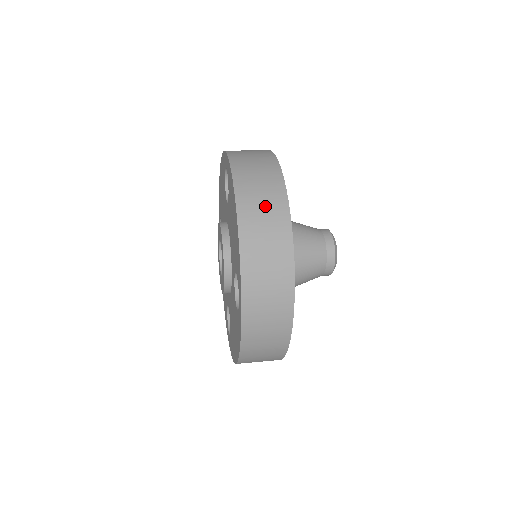
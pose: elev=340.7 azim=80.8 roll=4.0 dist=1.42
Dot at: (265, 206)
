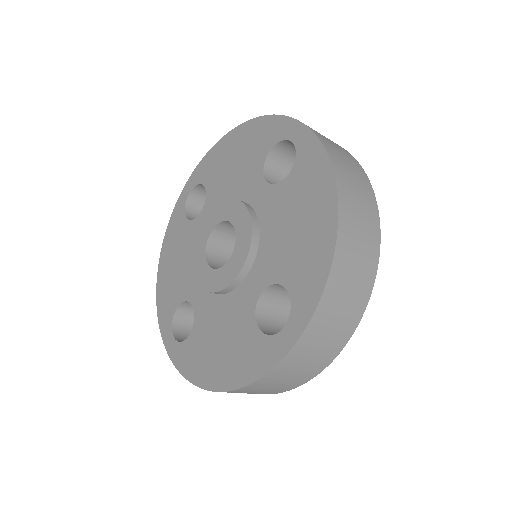
Dot at: occluded
